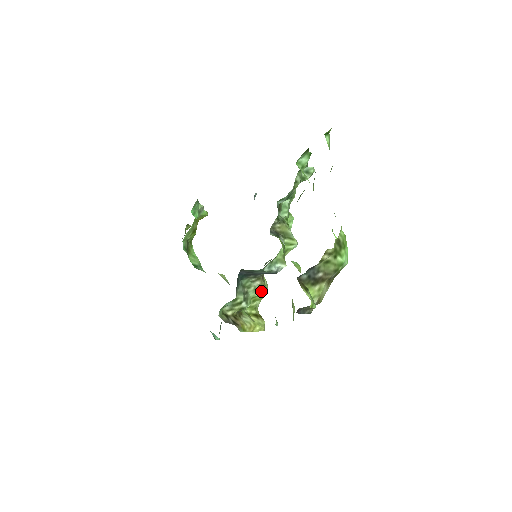
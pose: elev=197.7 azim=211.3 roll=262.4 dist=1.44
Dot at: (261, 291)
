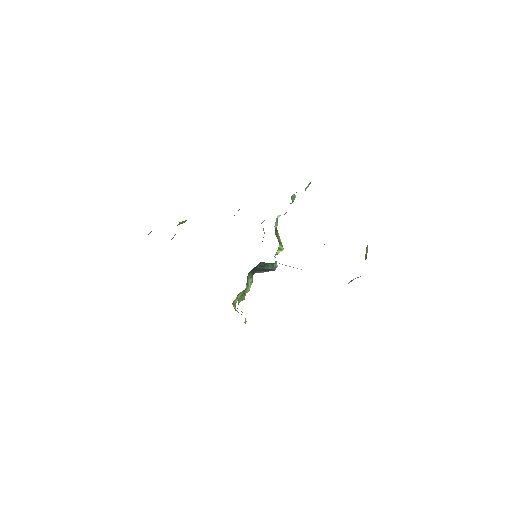
Dot at: (249, 288)
